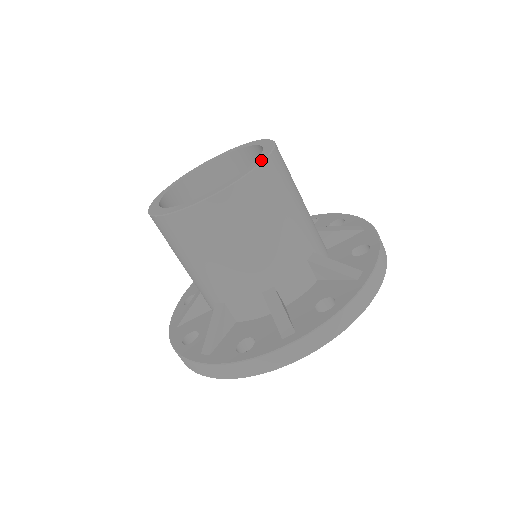
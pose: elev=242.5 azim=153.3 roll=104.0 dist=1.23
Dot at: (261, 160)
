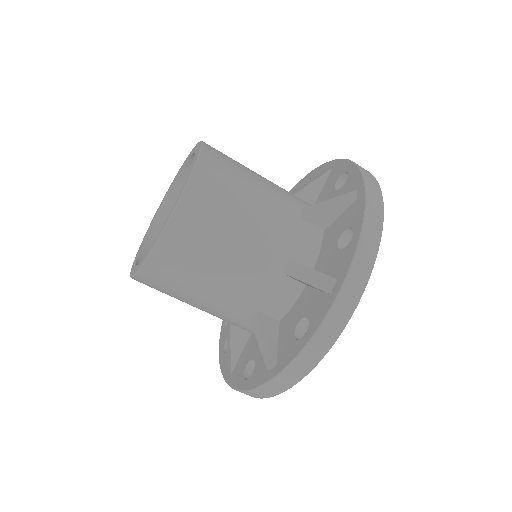
Dot at: (197, 155)
